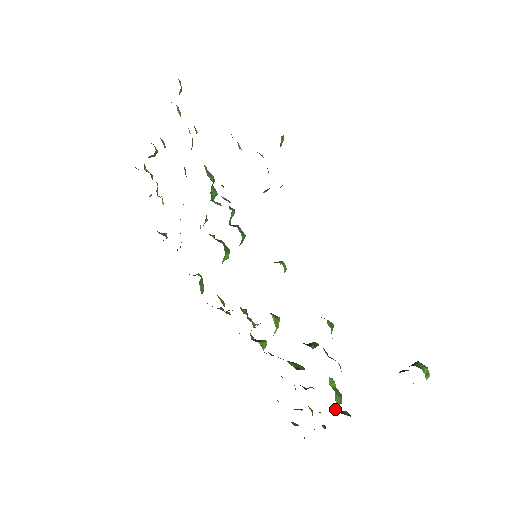
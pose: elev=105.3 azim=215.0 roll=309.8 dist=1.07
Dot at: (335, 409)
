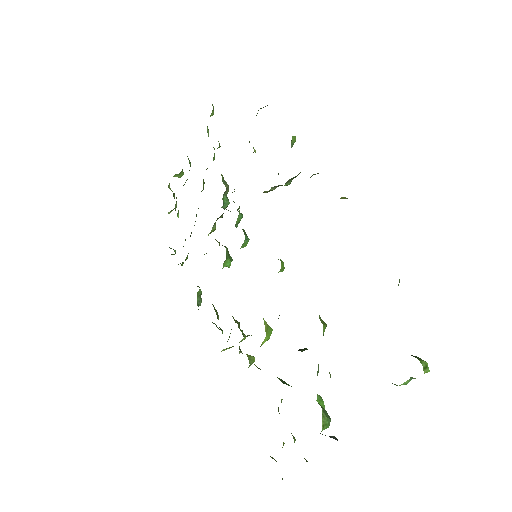
Dot at: occluded
